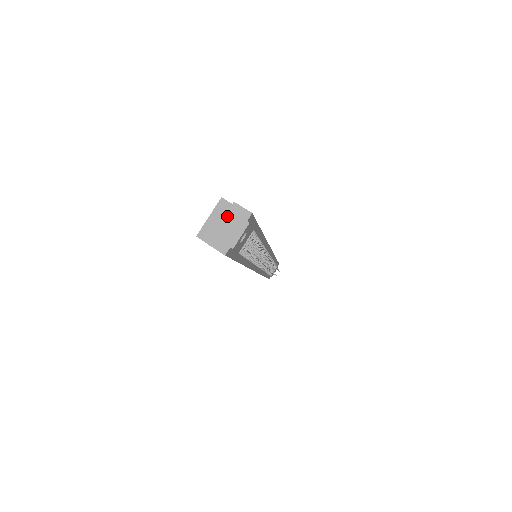
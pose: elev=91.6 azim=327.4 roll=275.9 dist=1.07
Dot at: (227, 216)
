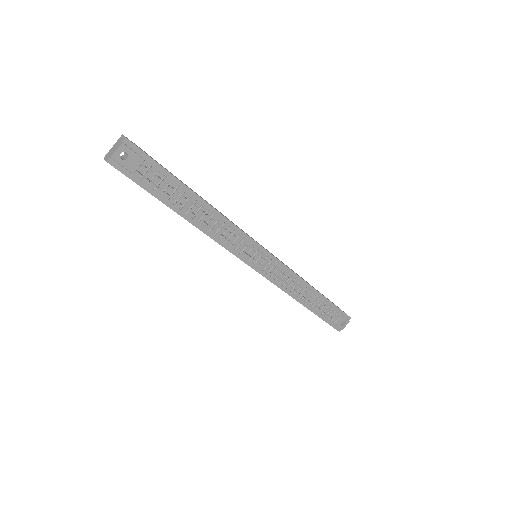
Dot at: (117, 142)
